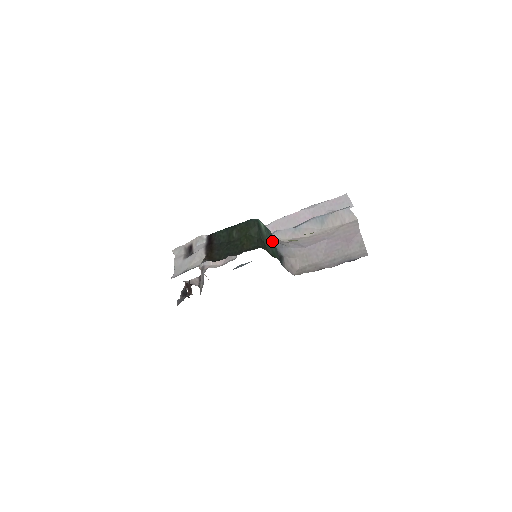
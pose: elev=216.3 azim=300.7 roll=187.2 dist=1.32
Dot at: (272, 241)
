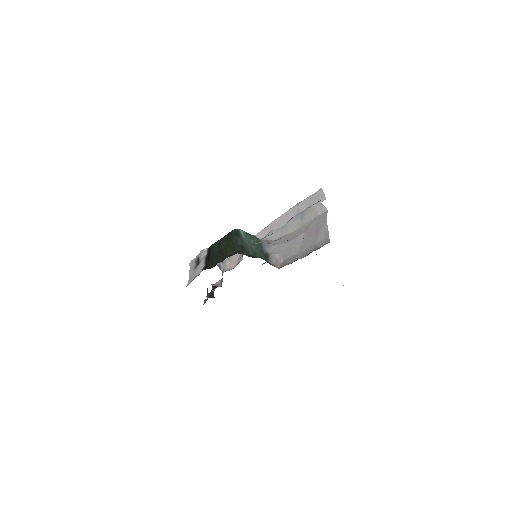
Dot at: (256, 244)
